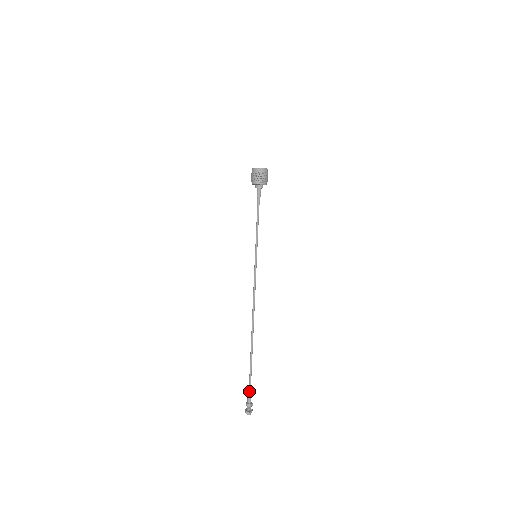
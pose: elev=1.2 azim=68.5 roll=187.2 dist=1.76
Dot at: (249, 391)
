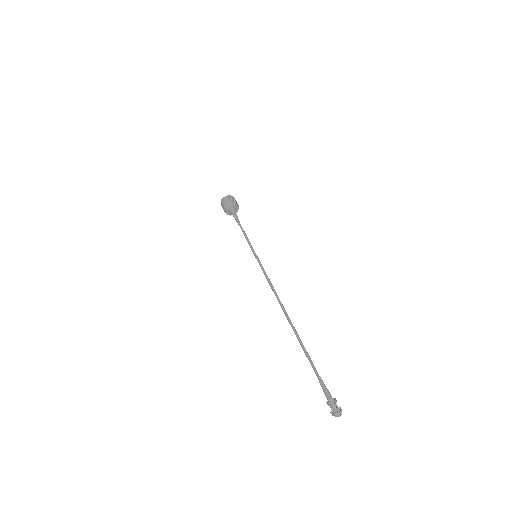
Dot at: (322, 384)
